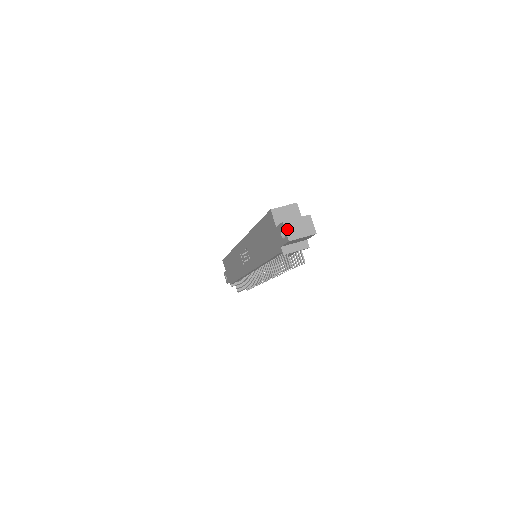
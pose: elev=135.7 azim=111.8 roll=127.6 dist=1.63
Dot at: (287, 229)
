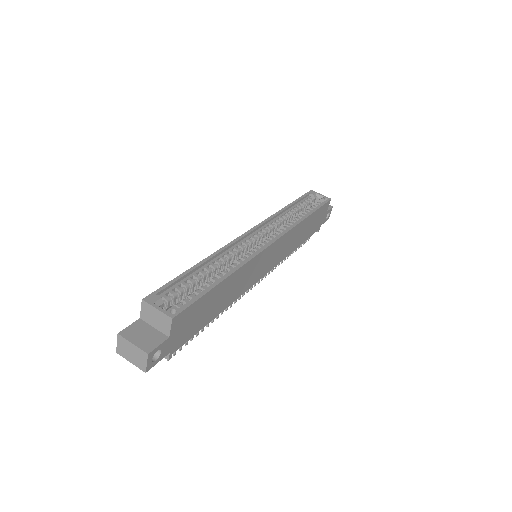
Dot at: (119, 342)
